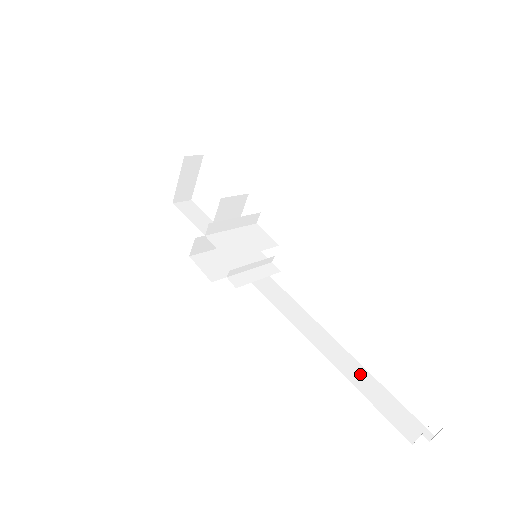
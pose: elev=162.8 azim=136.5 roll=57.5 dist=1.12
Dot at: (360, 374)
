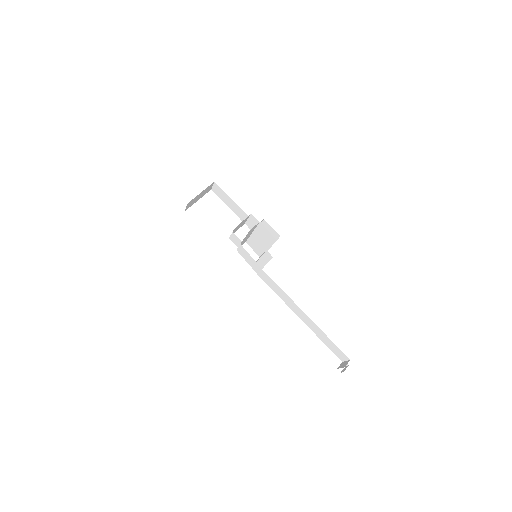
Dot at: occluded
